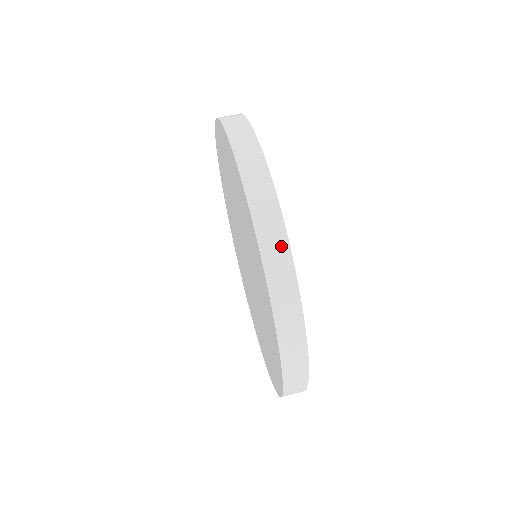
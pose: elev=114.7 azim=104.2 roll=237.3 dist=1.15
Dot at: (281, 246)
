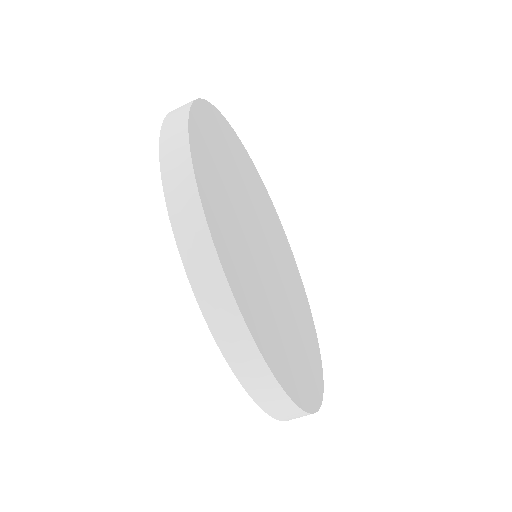
Dot at: (228, 309)
